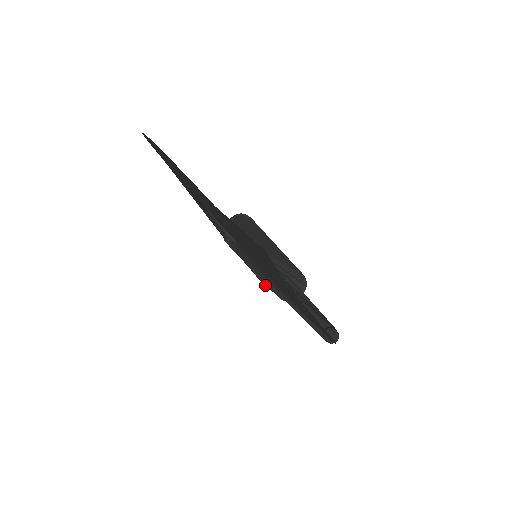
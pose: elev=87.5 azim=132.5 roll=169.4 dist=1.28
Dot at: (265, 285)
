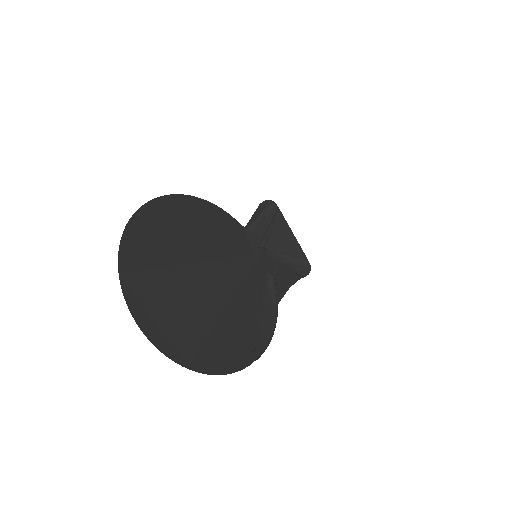
Dot at: occluded
